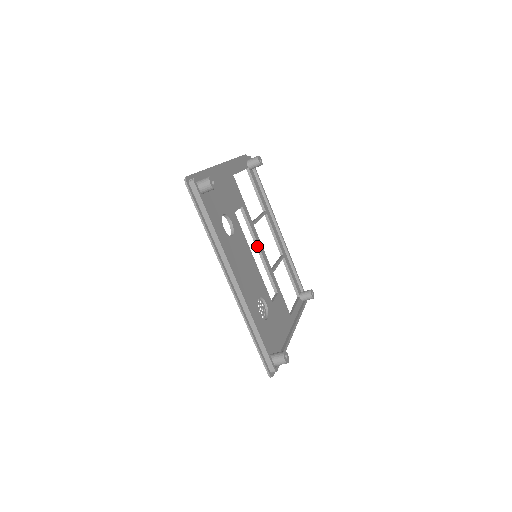
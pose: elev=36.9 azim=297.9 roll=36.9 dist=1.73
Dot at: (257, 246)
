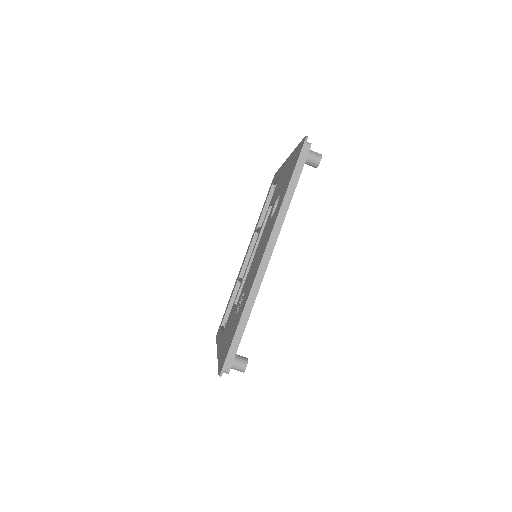
Dot at: occluded
